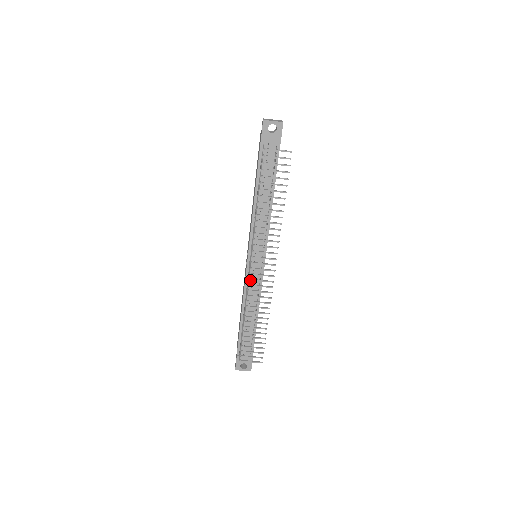
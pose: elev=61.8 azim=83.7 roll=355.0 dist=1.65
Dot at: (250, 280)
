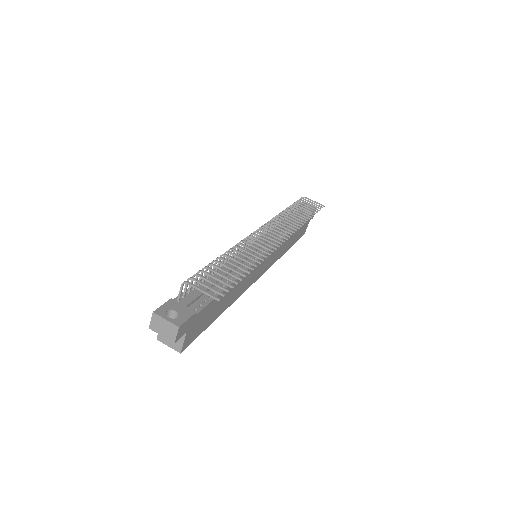
Dot at: occluded
